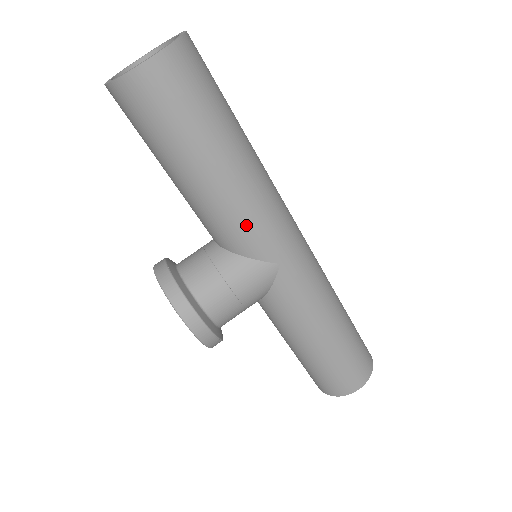
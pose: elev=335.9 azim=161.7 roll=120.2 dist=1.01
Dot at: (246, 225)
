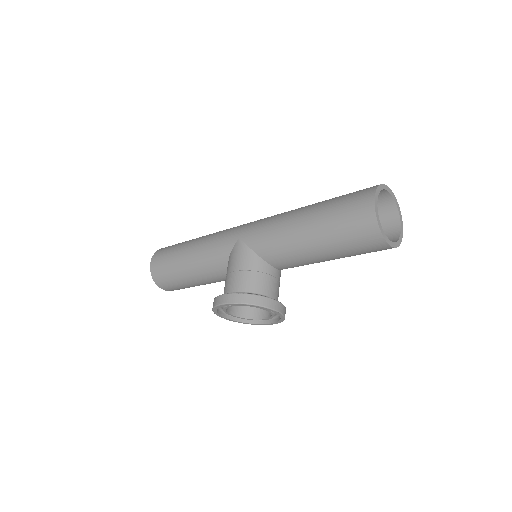
Dot at: (213, 249)
